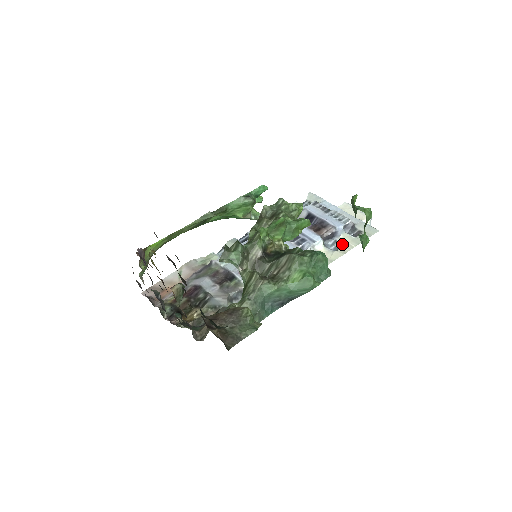
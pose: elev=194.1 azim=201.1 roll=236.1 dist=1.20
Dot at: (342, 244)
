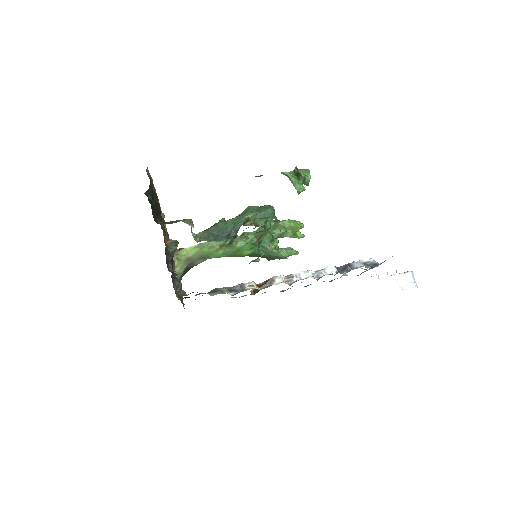
Dot at: occluded
